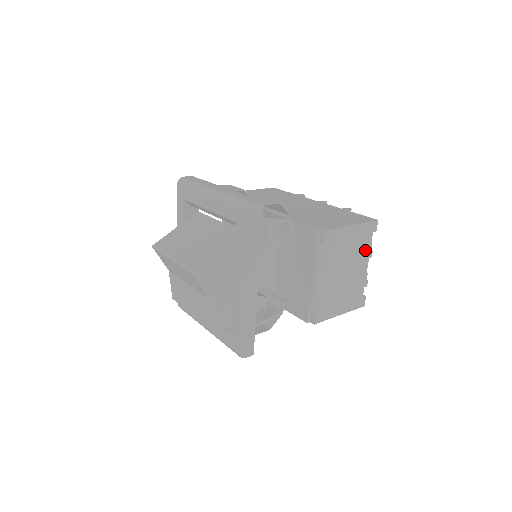
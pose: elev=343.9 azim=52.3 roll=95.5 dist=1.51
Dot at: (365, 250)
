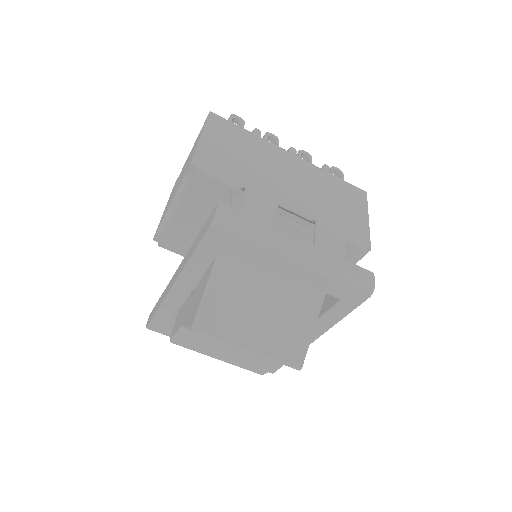
Dot at: occluded
